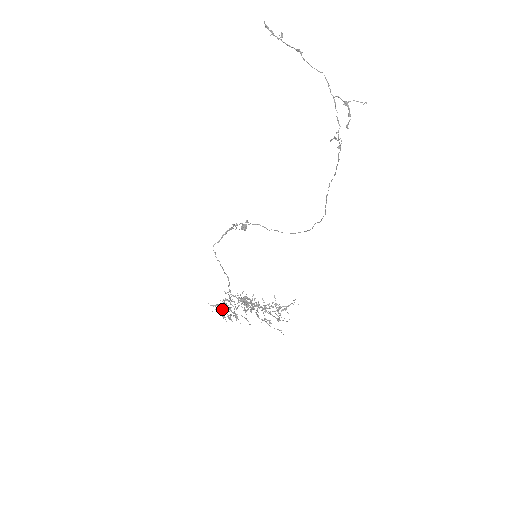
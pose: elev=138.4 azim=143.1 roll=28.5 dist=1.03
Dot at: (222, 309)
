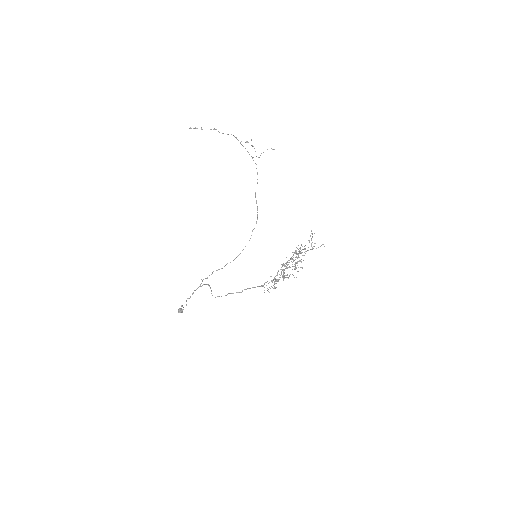
Dot at: occluded
